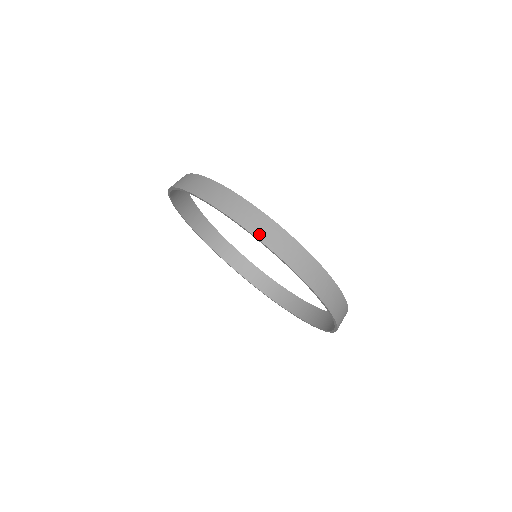
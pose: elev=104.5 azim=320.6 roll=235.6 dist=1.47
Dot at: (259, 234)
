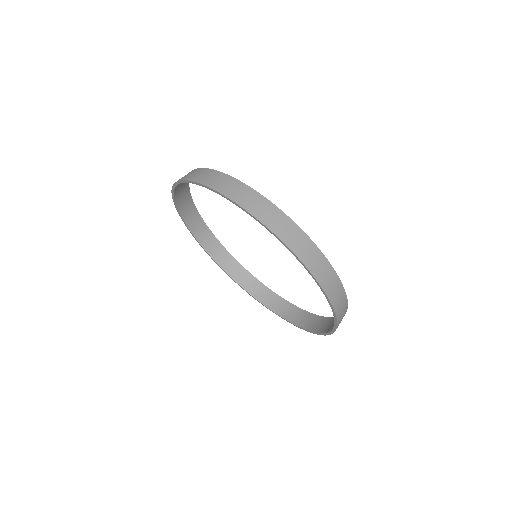
Dot at: (212, 185)
